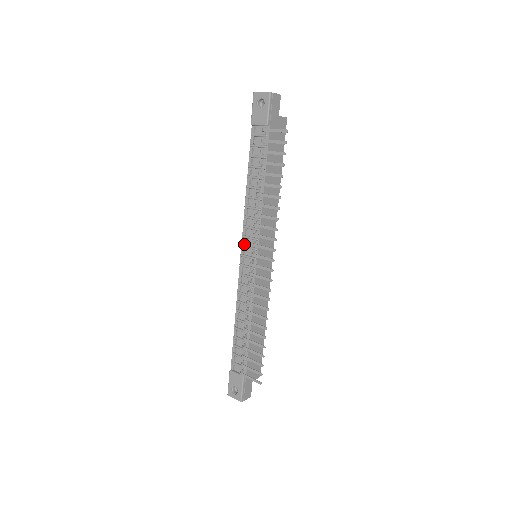
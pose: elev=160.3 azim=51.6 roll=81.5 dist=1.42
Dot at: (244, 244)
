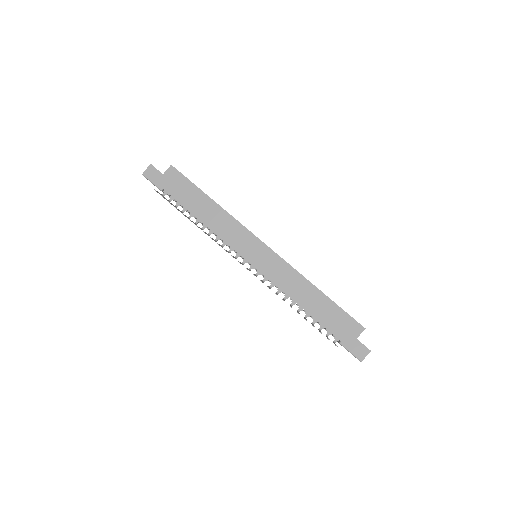
Dot at: occluded
